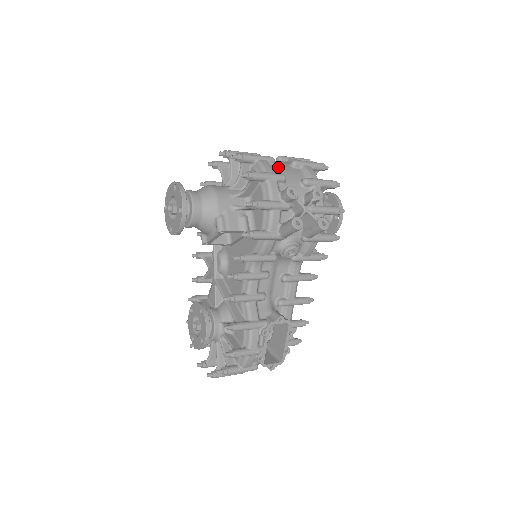
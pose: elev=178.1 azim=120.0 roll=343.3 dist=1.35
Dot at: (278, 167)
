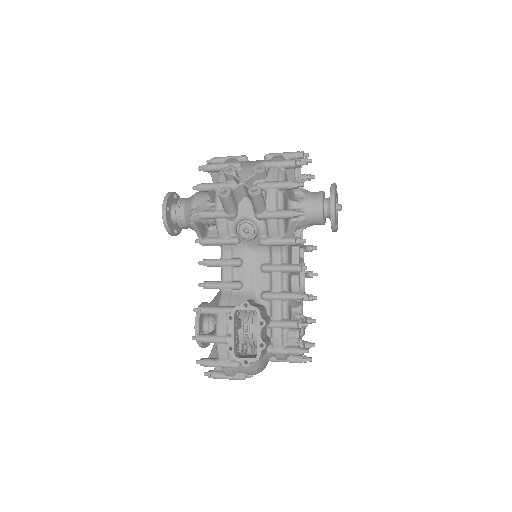
Dot at: (247, 161)
